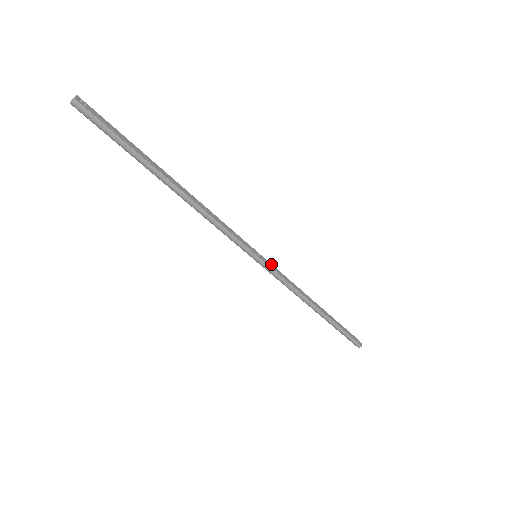
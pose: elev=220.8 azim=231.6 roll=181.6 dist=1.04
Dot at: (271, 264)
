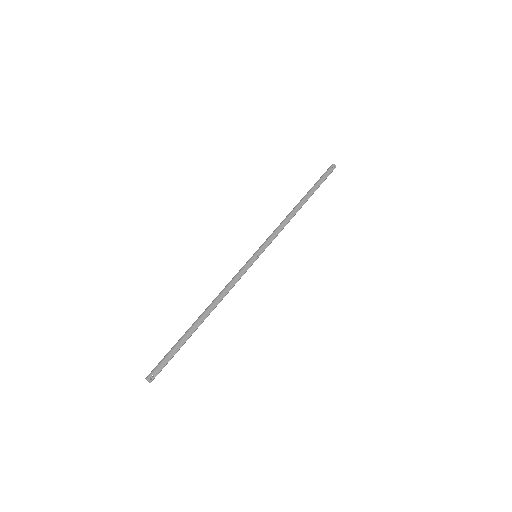
Dot at: (265, 244)
